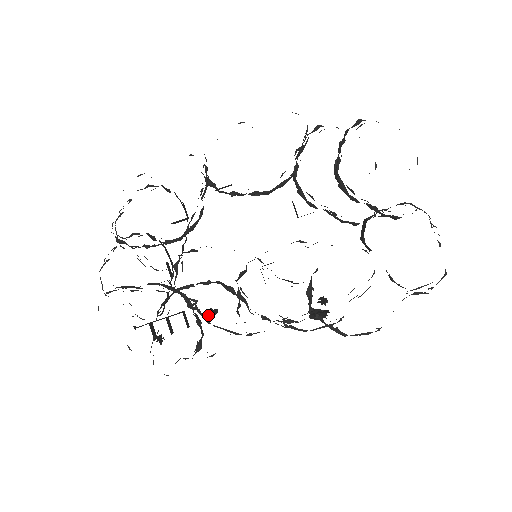
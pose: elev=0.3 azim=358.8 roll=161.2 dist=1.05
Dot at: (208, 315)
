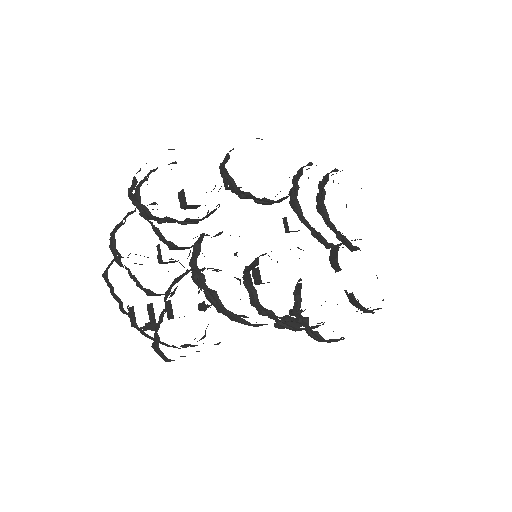
Dot at: (205, 306)
